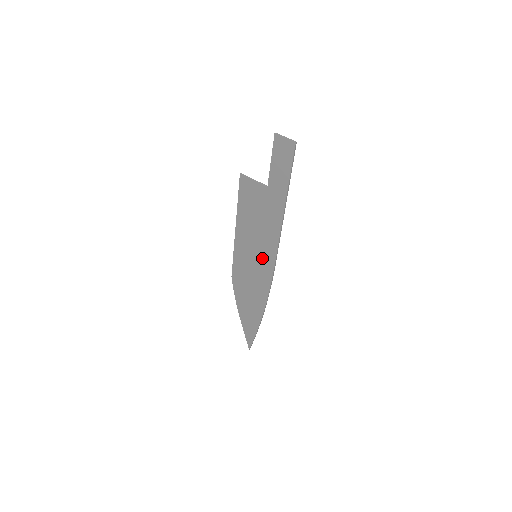
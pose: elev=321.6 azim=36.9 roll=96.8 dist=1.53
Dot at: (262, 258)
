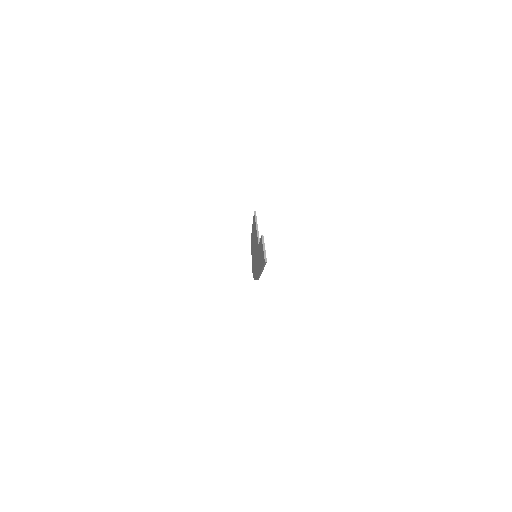
Dot at: (256, 263)
